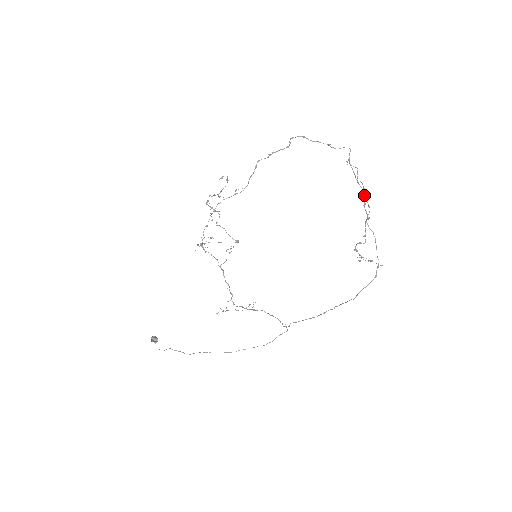
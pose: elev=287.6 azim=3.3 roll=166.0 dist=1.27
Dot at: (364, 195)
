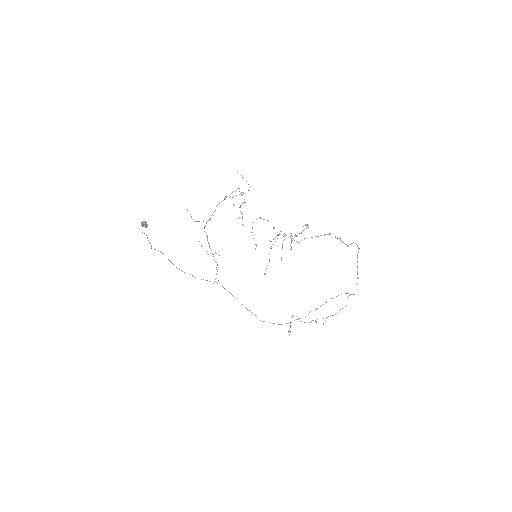
Dot at: (330, 316)
